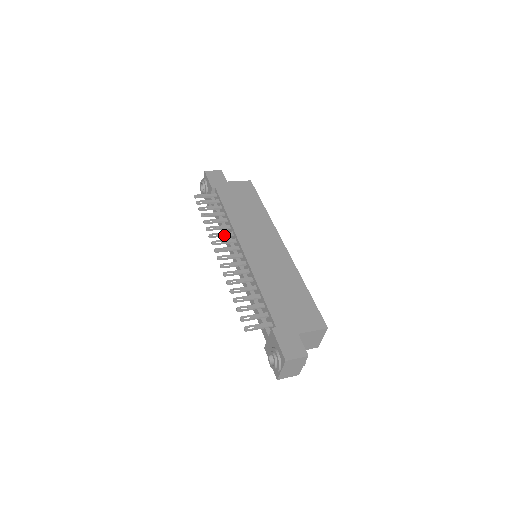
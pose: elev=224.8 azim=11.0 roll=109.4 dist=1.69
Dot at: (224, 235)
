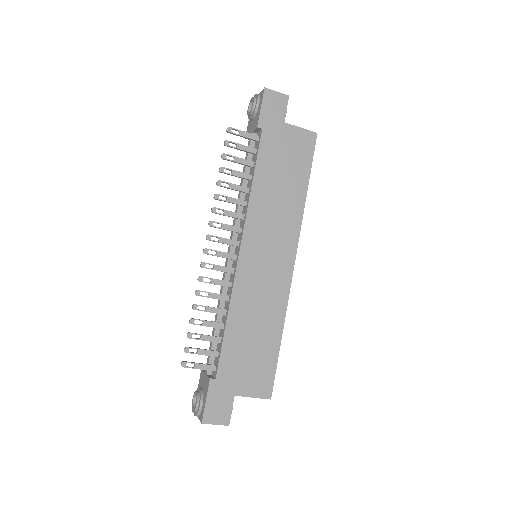
Dot at: (231, 216)
